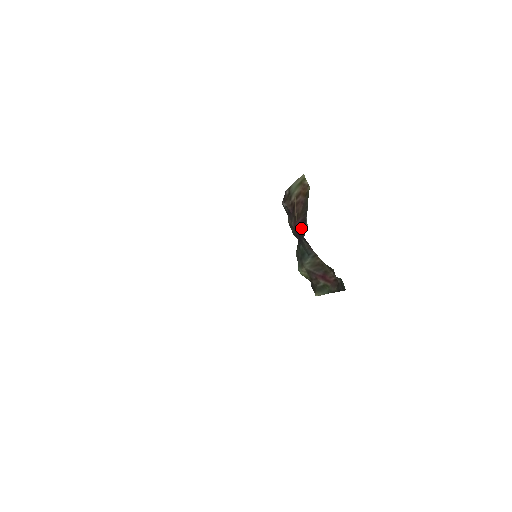
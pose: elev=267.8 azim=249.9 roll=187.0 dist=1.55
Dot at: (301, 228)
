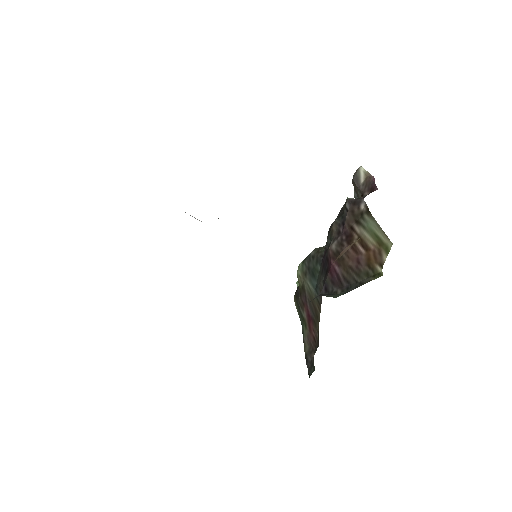
Dot at: (330, 278)
